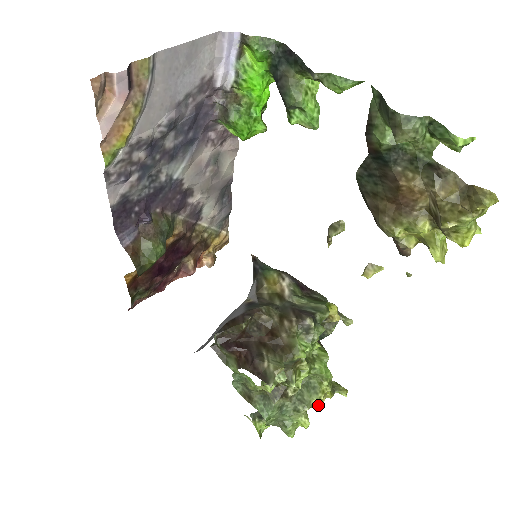
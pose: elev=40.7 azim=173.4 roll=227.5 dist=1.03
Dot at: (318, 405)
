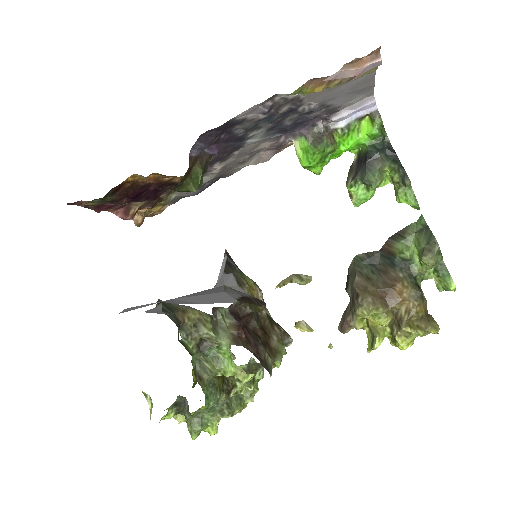
Dot at: occluded
